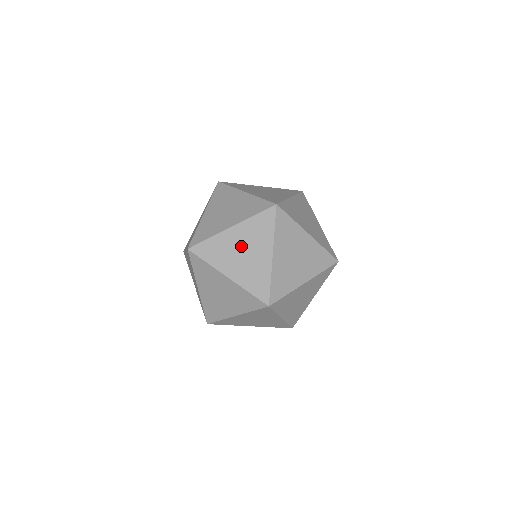
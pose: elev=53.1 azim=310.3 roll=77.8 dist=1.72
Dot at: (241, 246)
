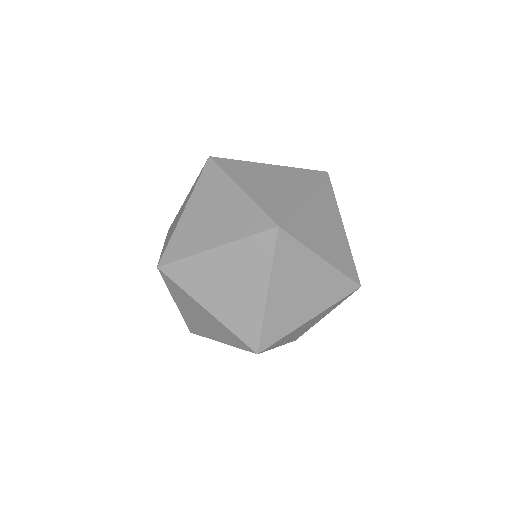
Dot at: (272, 177)
